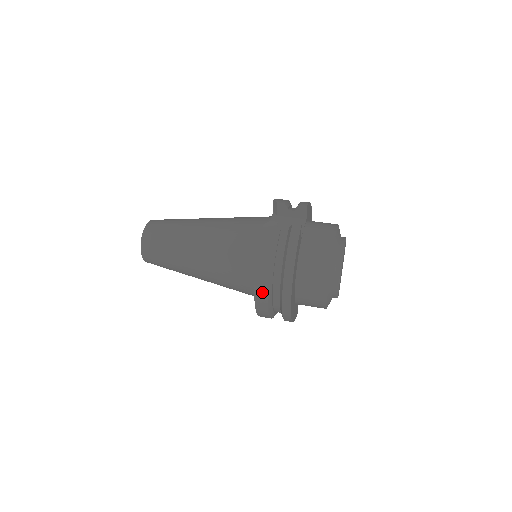
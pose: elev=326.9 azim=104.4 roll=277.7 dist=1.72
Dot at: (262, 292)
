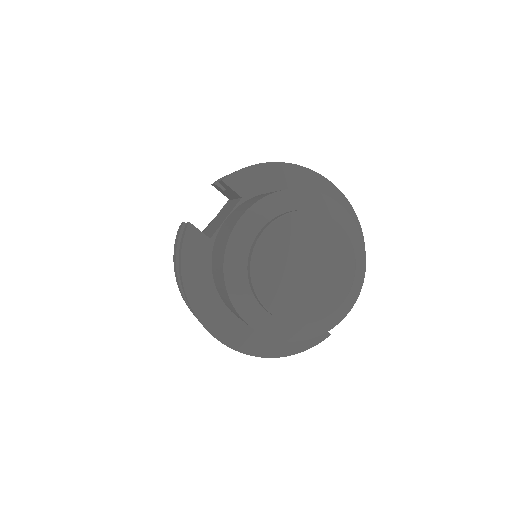
Dot at: occluded
